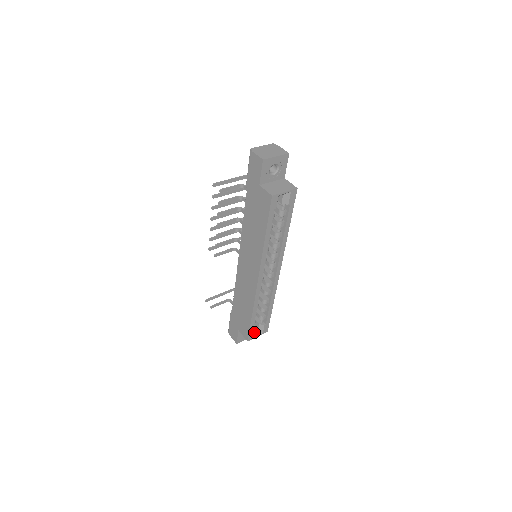
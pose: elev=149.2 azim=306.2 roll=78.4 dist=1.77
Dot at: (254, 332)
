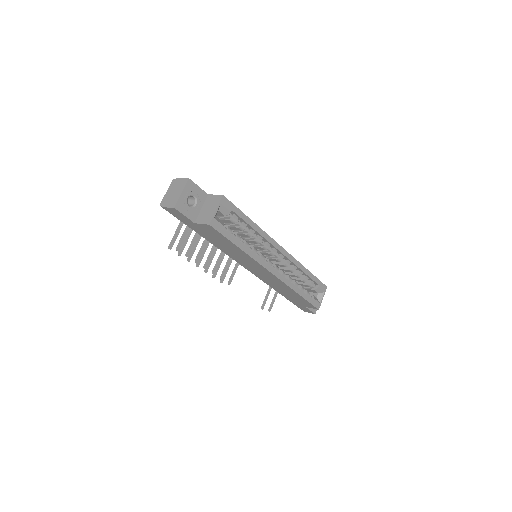
Dot at: (317, 298)
